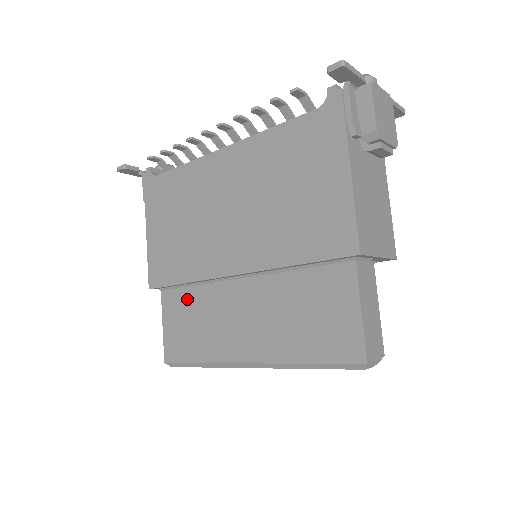
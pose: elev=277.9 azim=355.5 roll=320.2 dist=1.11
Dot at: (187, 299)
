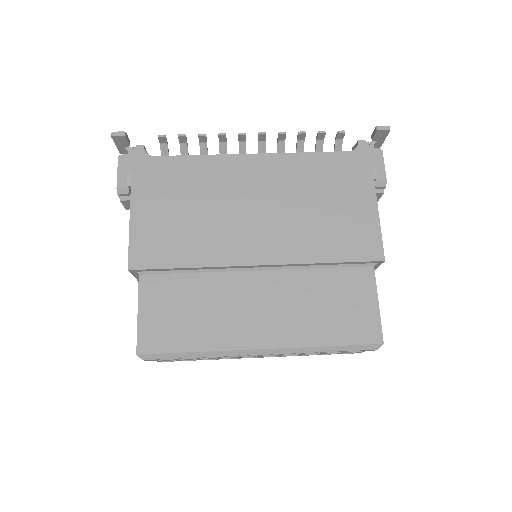
Dot at: (182, 285)
